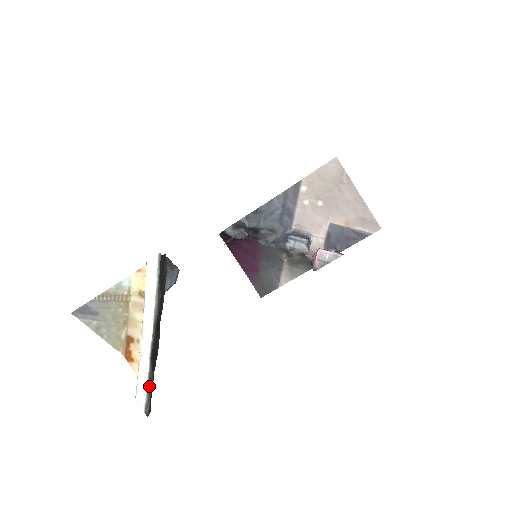
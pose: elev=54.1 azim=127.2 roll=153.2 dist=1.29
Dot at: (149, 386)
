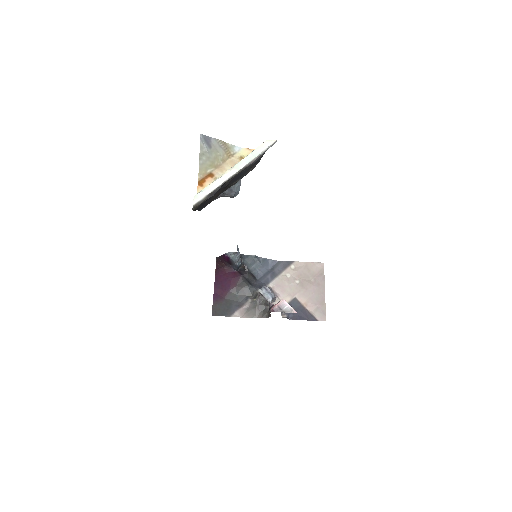
Dot at: (209, 195)
